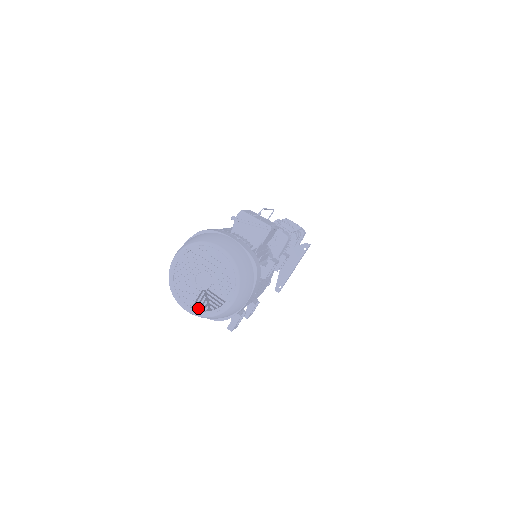
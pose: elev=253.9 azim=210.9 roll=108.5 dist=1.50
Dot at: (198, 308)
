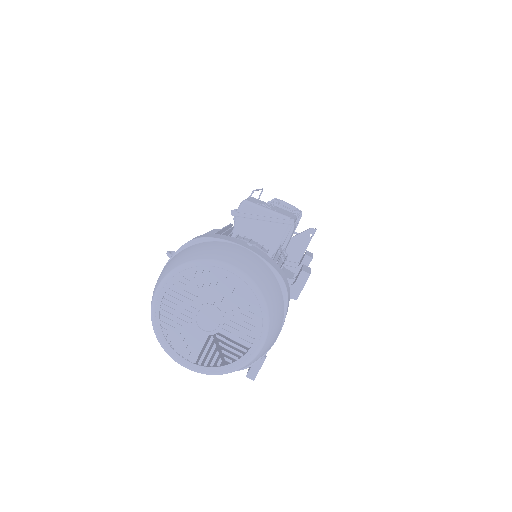
Dot at: (206, 363)
